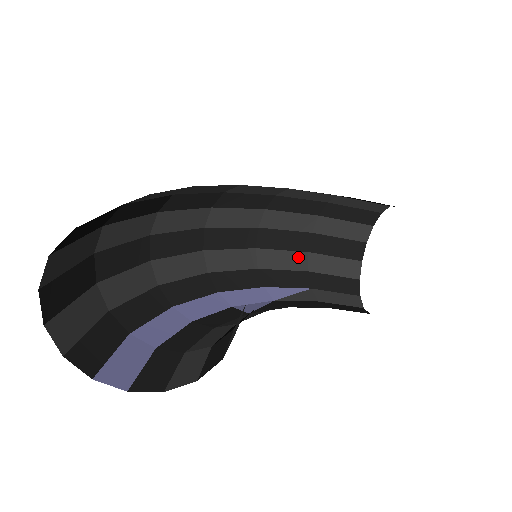
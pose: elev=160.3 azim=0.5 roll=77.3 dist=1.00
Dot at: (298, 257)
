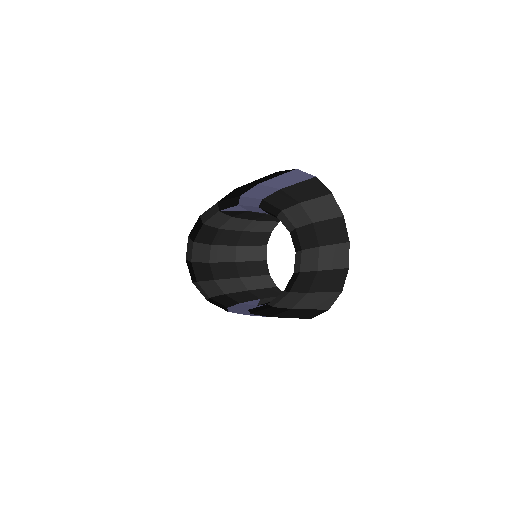
Dot at: (237, 282)
